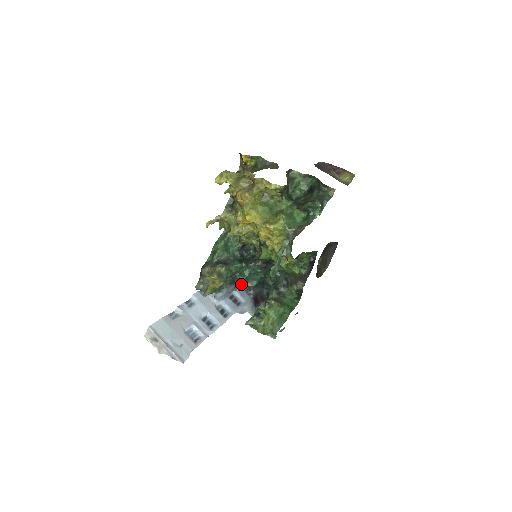
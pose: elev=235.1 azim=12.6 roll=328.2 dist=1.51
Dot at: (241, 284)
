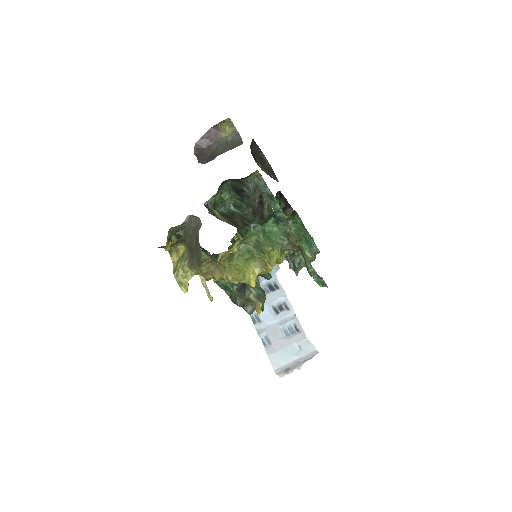
Dot at: (267, 273)
